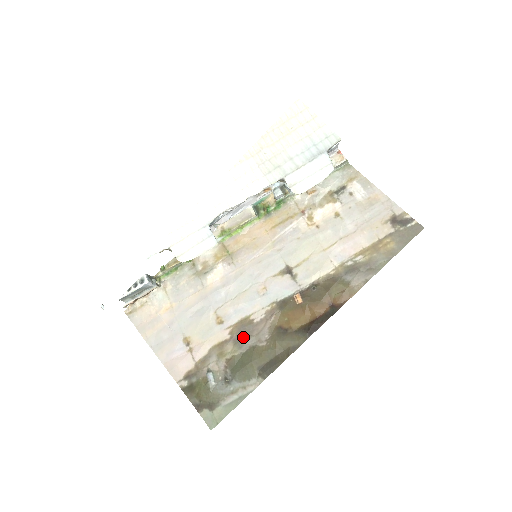
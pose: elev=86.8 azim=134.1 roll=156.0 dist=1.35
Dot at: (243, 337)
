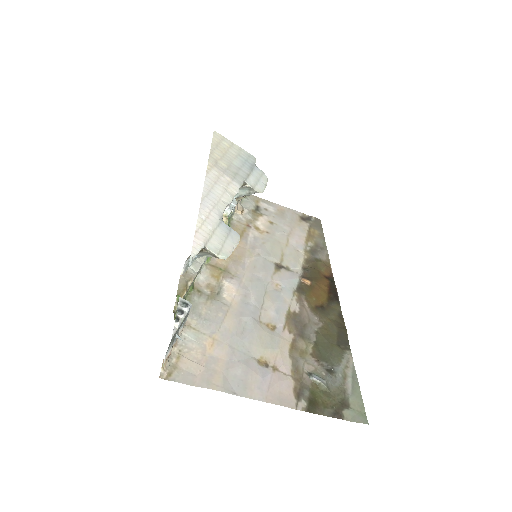
Dot at: (302, 329)
